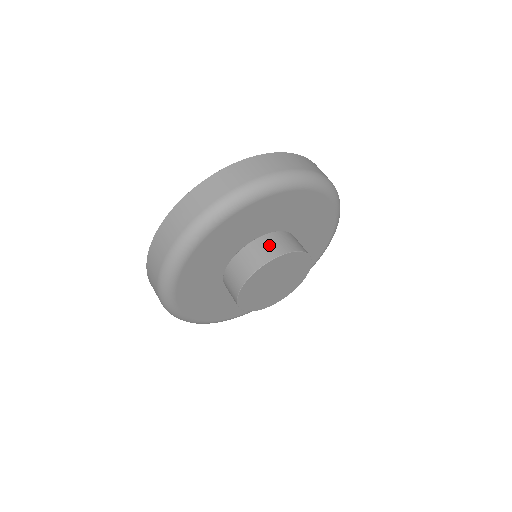
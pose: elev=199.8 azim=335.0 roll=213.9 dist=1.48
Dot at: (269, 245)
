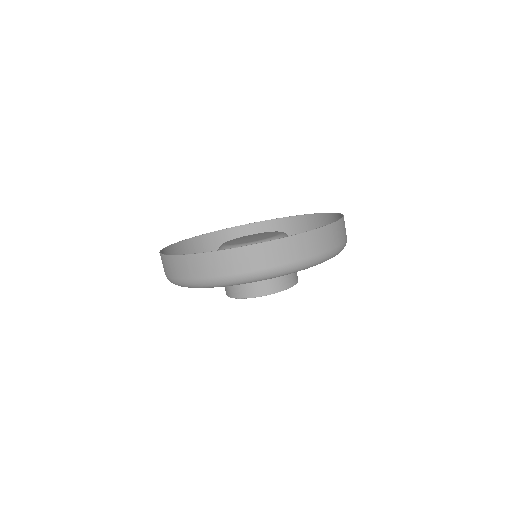
Dot at: (241, 285)
